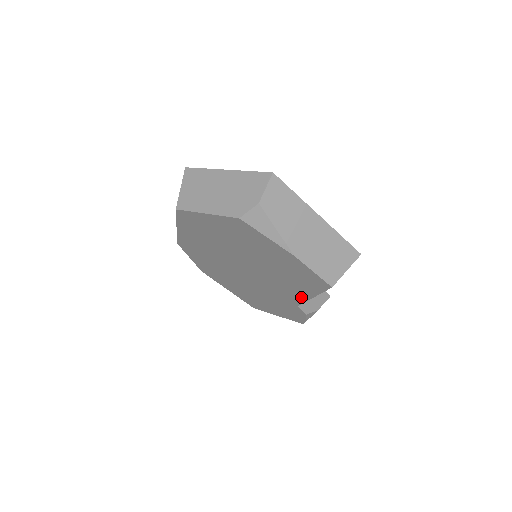
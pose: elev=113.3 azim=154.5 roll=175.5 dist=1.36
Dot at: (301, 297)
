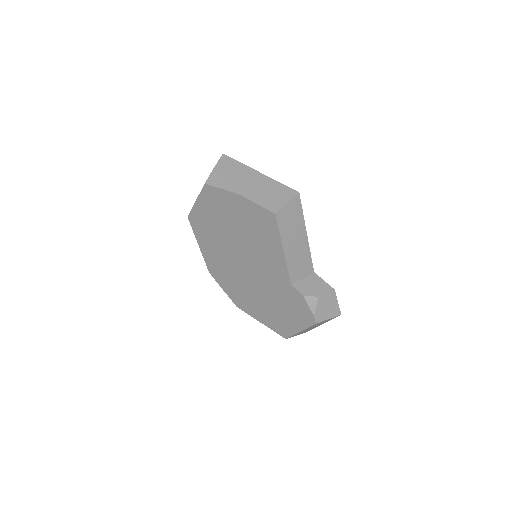
Dot at: (281, 262)
